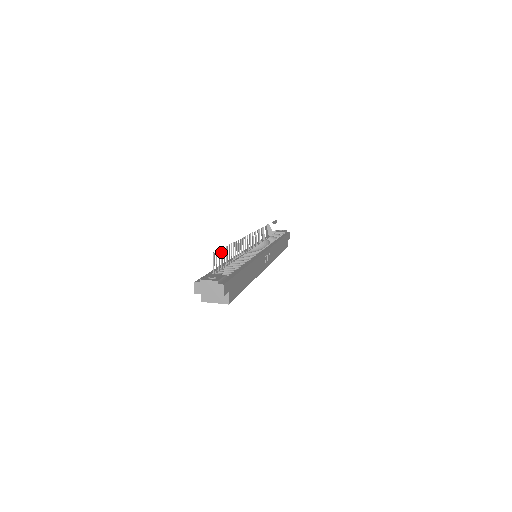
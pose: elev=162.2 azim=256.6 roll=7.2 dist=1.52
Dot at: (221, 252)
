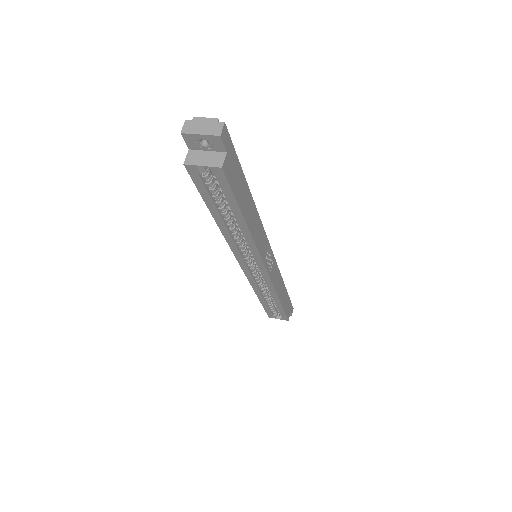
Dot at: occluded
